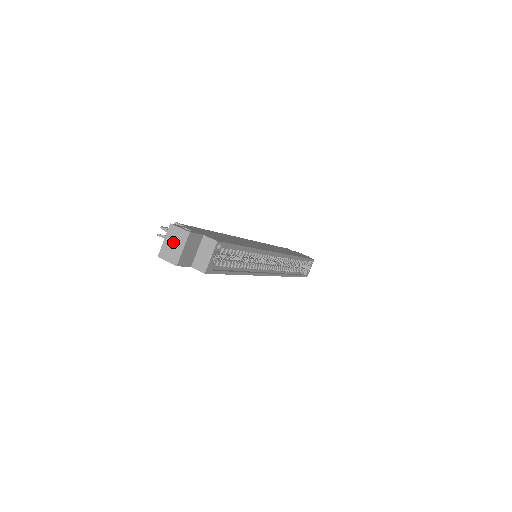
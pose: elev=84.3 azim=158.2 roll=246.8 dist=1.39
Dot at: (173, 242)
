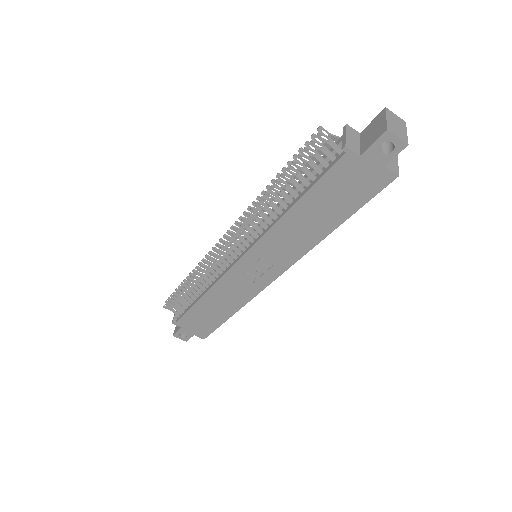
Dot at: (396, 123)
